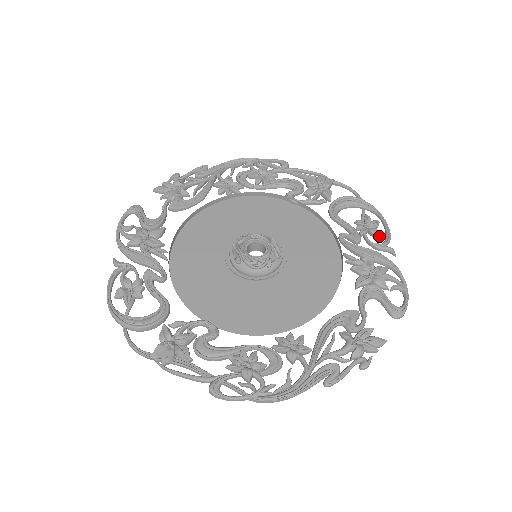
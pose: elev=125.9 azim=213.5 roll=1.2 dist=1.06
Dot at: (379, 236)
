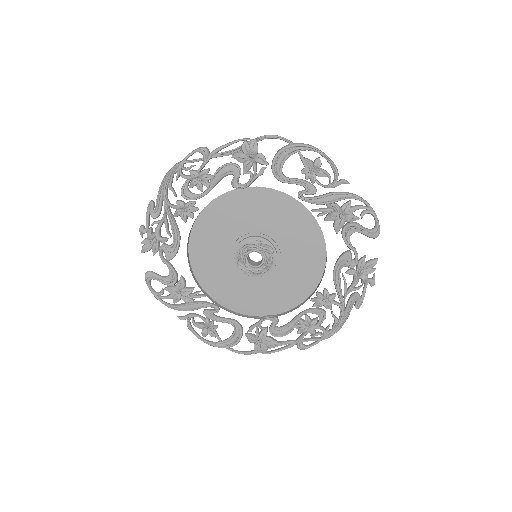
Dot at: (328, 176)
